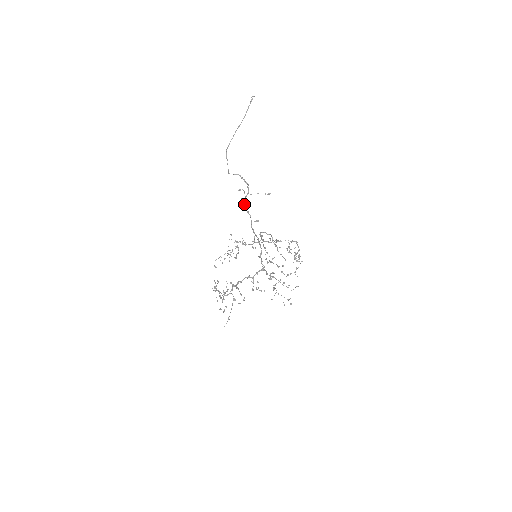
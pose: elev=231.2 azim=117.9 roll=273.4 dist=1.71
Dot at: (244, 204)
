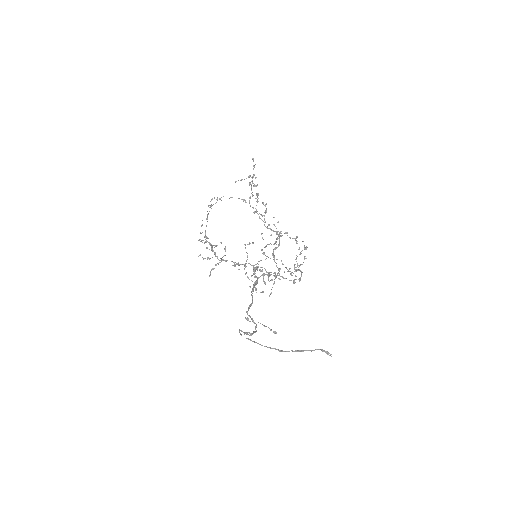
Dot at: occluded
